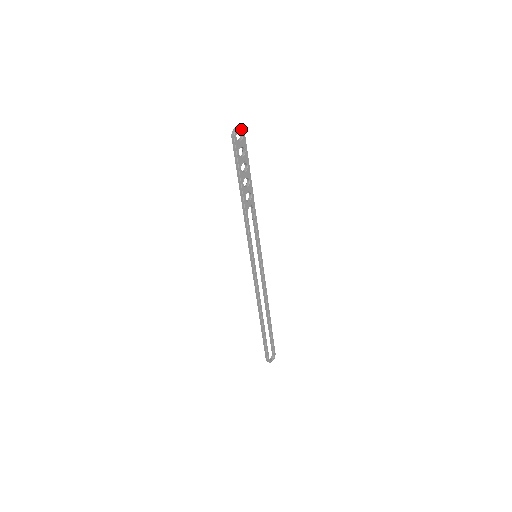
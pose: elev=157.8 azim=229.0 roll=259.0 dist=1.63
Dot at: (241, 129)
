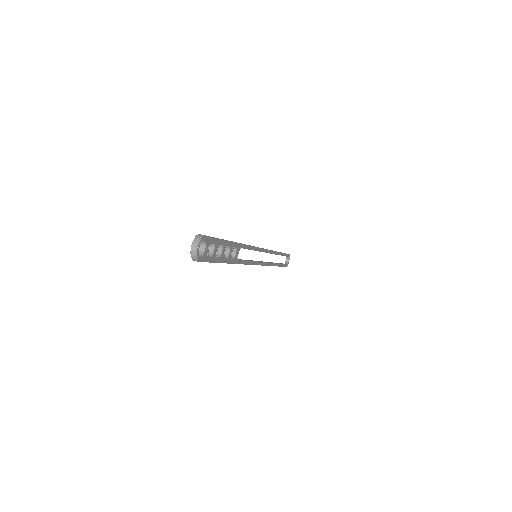
Dot at: (199, 242)
